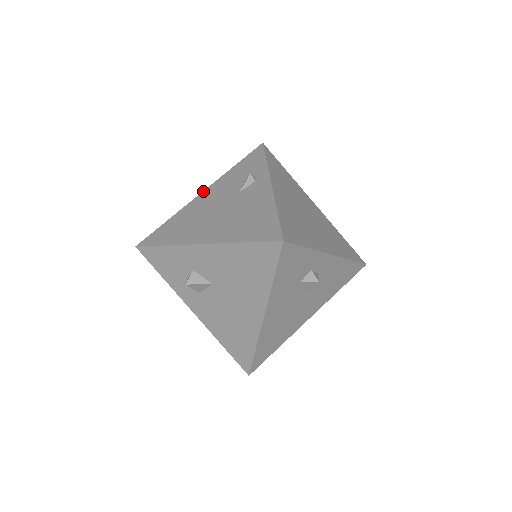
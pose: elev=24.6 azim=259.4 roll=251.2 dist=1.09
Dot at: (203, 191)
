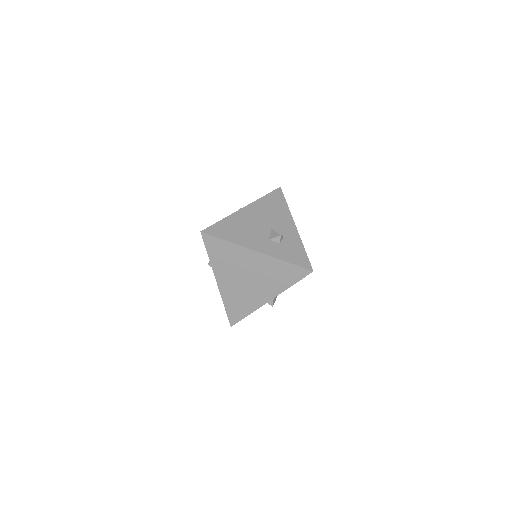
Dot at: occluded
